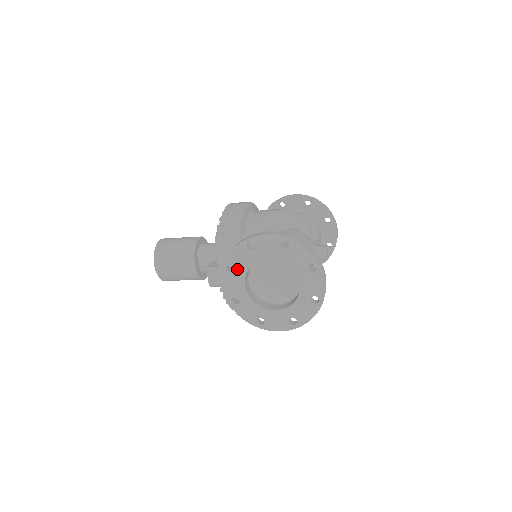
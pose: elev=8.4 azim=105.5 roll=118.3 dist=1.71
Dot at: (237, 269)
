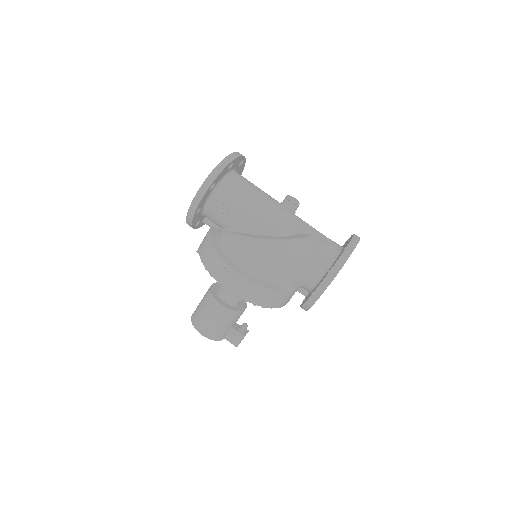
Dot at: occluded
